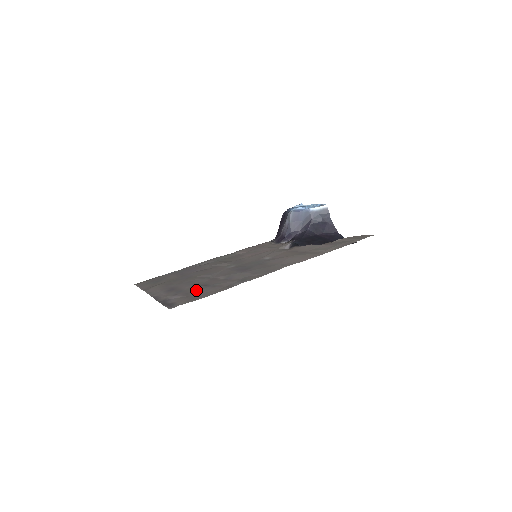
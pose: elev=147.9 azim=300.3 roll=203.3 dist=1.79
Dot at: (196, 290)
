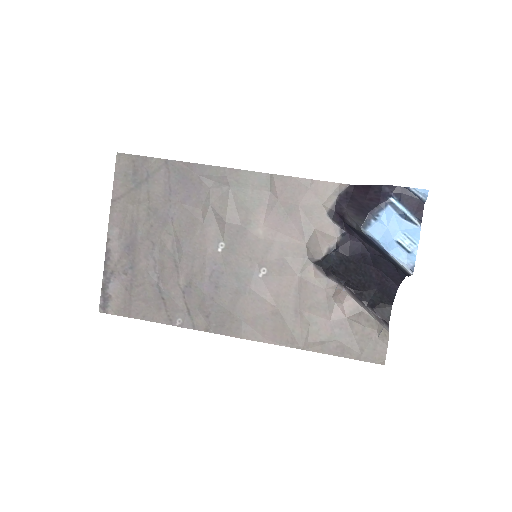
Dot at: (143, 287)
